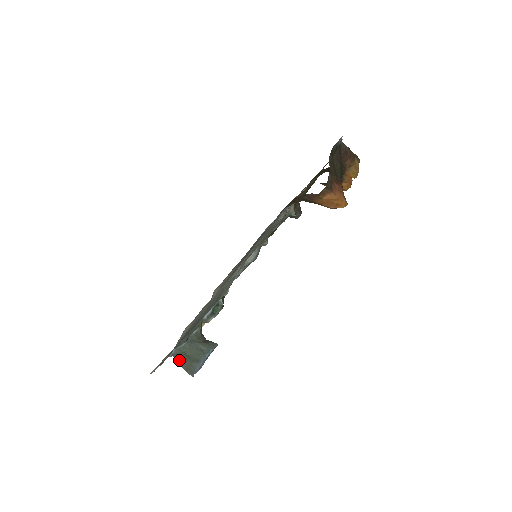
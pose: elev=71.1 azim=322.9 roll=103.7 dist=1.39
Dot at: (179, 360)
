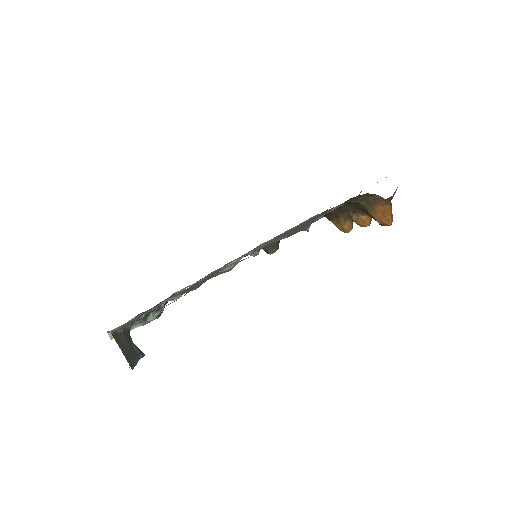
Dot at: (119, 344)
